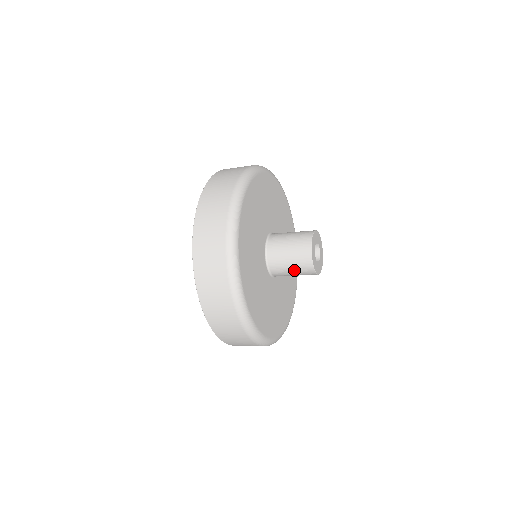
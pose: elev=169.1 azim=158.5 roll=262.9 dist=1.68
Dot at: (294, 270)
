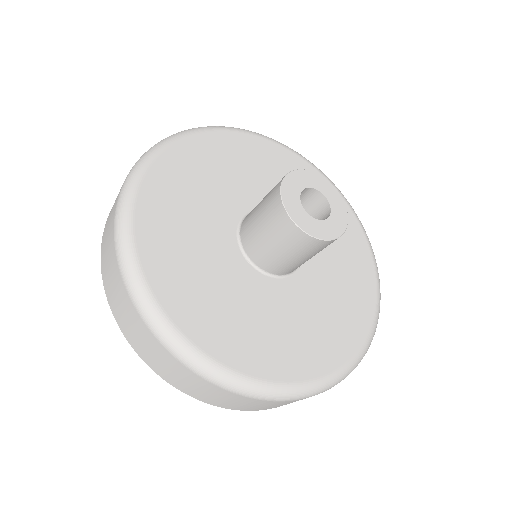
Dot at: (284, 250)
